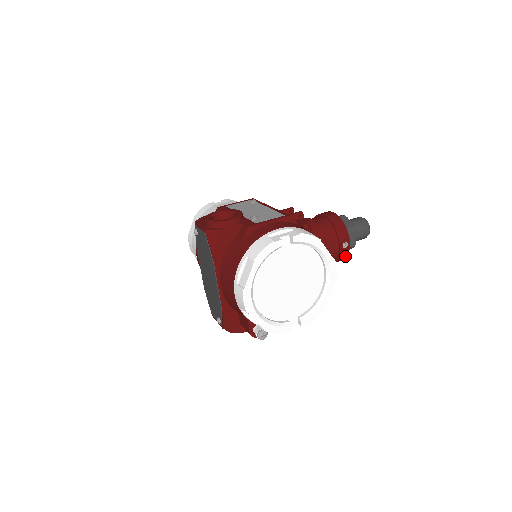
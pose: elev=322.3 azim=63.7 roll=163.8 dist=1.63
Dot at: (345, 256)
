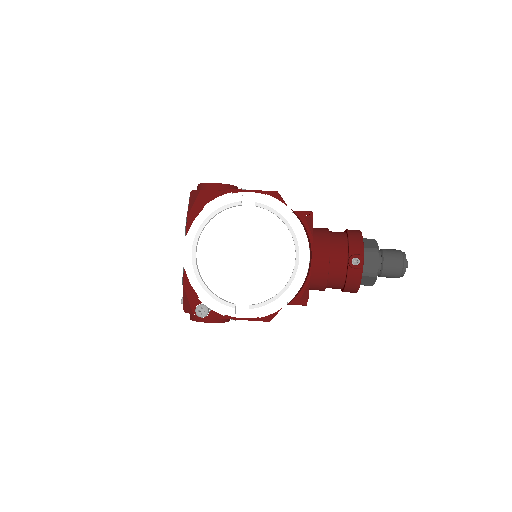
Dot at: (357, 280)
